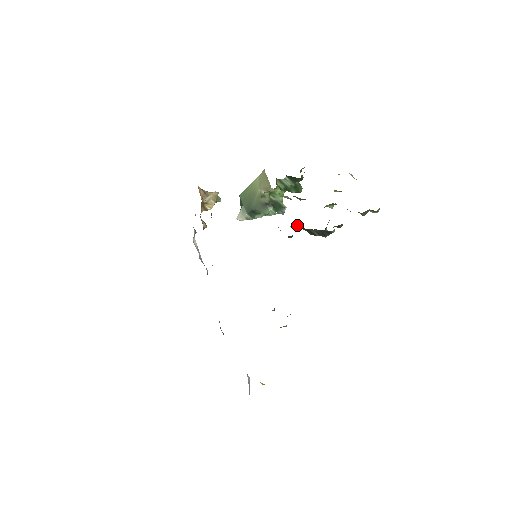
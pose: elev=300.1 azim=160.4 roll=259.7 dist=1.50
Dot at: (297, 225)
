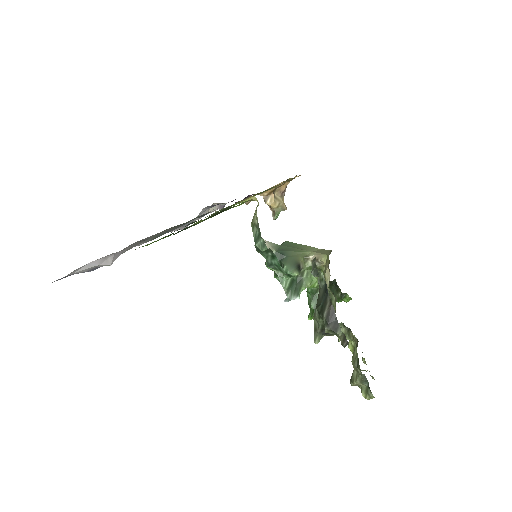
Dot at: (324, 283)
